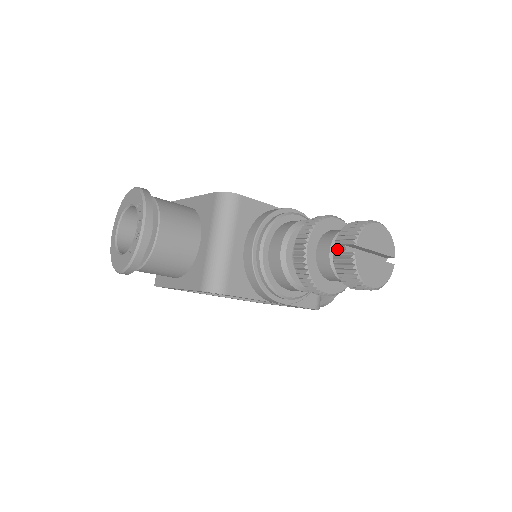
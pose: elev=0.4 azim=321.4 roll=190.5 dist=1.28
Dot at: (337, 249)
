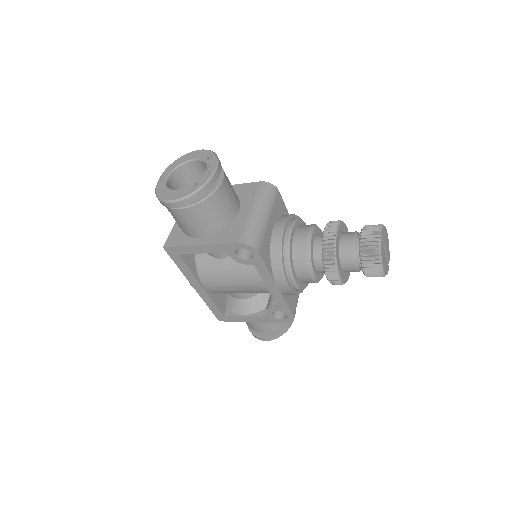
Dot at: (364, 235)
